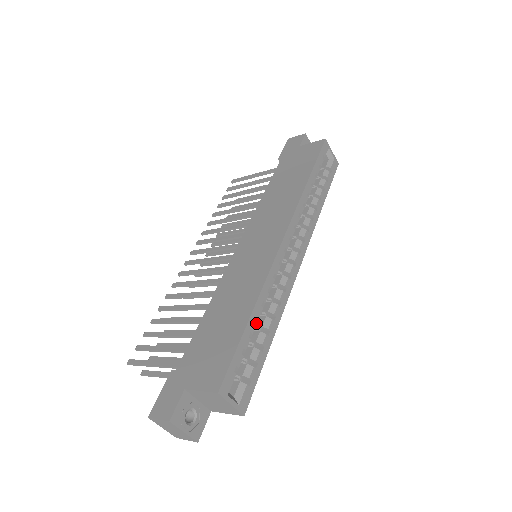
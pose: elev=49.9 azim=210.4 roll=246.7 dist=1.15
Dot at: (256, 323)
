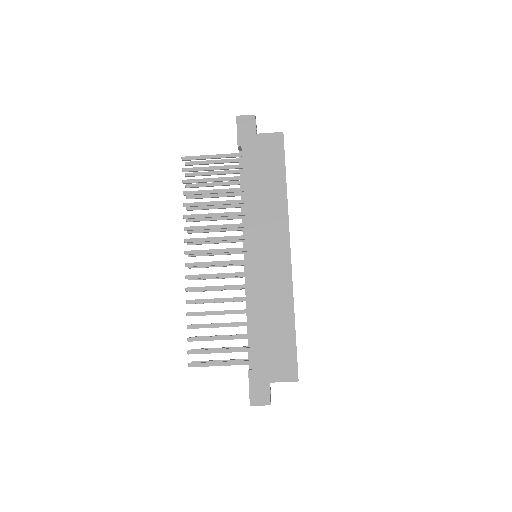
Dot at: occluded
